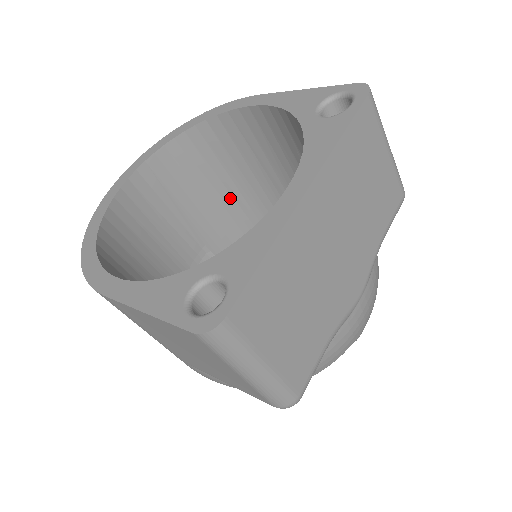
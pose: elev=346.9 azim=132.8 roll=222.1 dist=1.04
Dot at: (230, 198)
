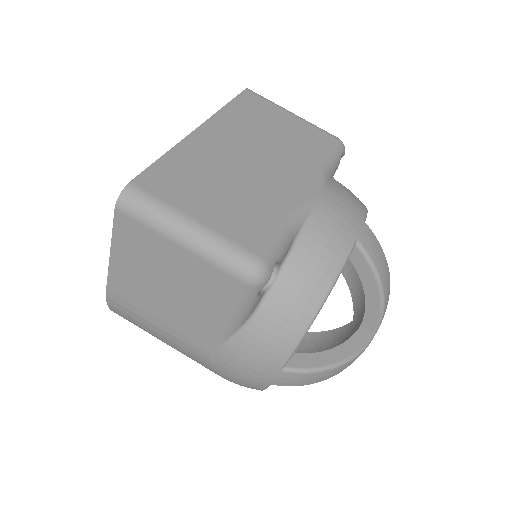
Dot at: occluded
